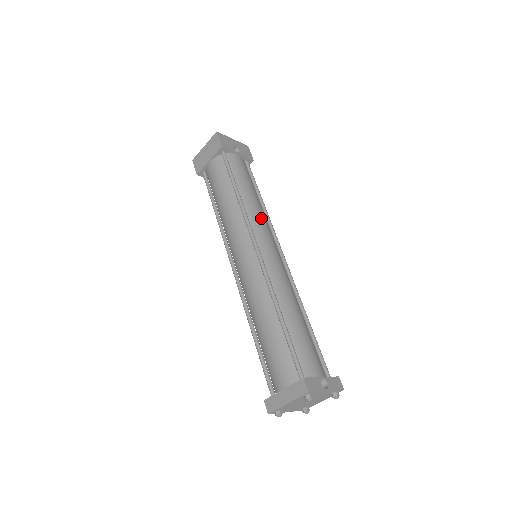
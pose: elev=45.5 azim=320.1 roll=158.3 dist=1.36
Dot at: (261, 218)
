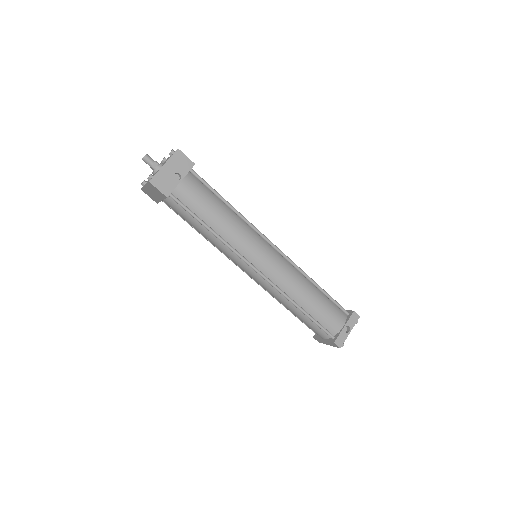
Dot at: (244, 238)
